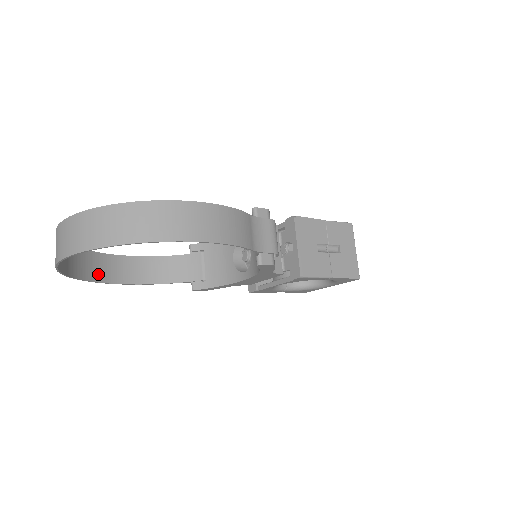
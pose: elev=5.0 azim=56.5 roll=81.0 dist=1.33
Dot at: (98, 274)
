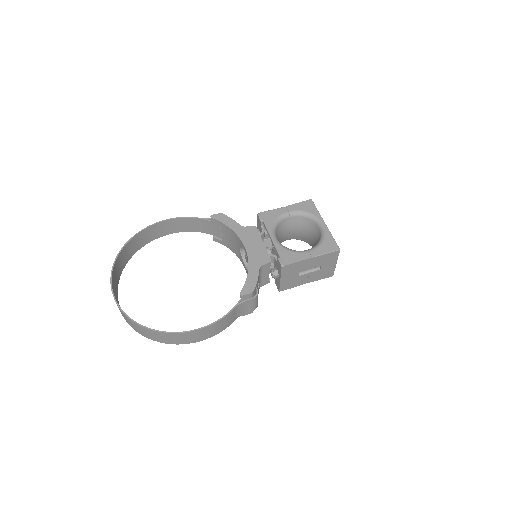
Dot at: (144, 241)
